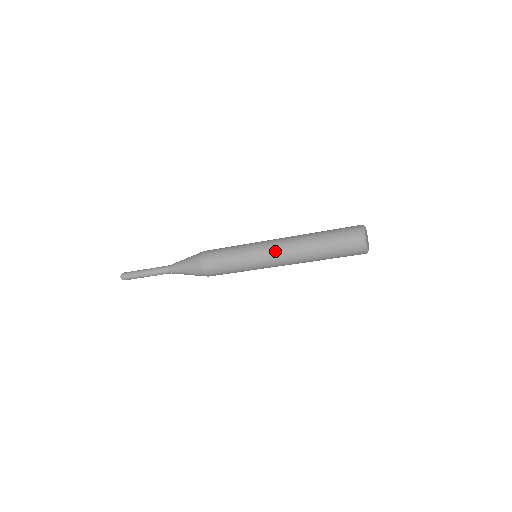
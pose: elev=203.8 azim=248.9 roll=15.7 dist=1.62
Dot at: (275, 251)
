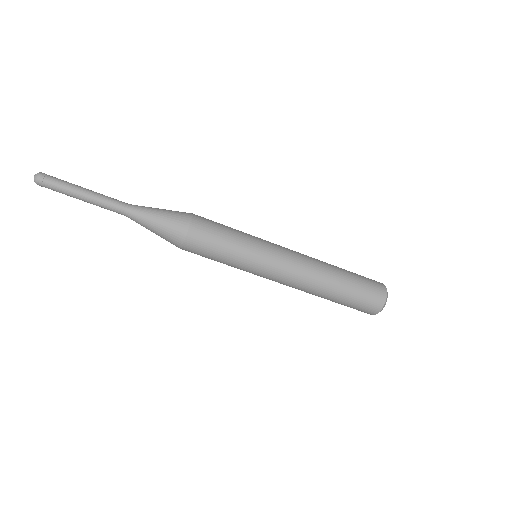
Dot at: (292, 265)
